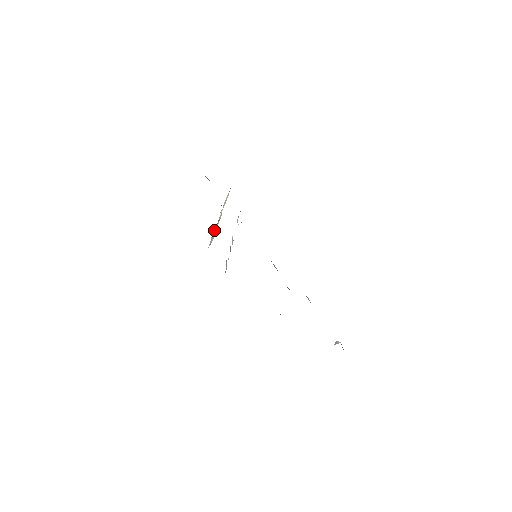
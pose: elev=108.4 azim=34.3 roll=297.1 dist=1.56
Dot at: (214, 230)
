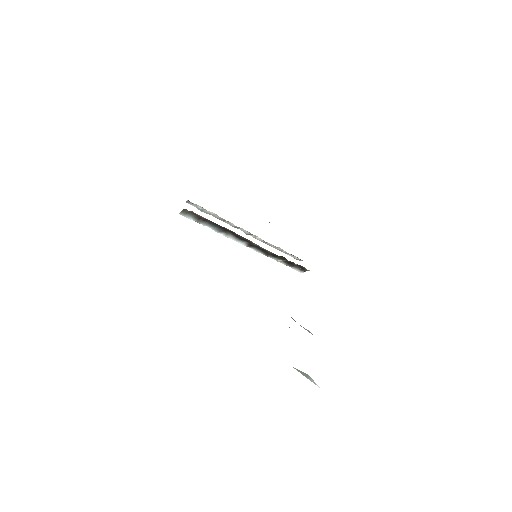
Dot at: (222, 220)
